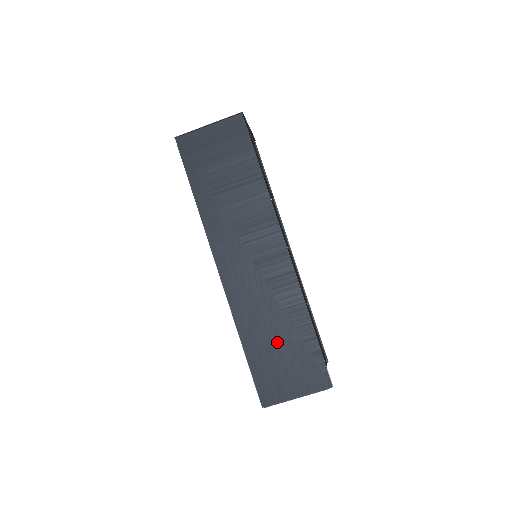
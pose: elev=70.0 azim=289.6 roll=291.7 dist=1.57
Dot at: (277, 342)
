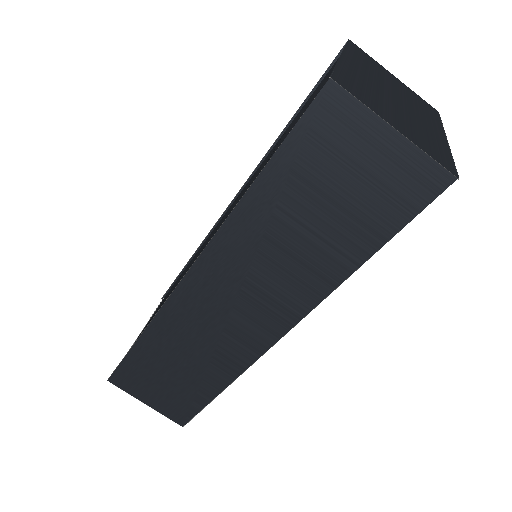
Dot at: (173, 370)
